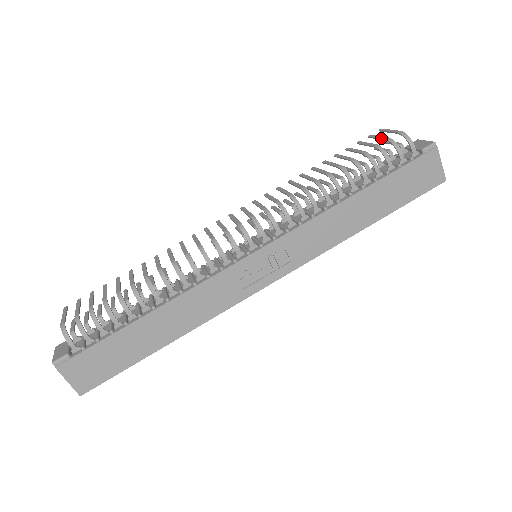
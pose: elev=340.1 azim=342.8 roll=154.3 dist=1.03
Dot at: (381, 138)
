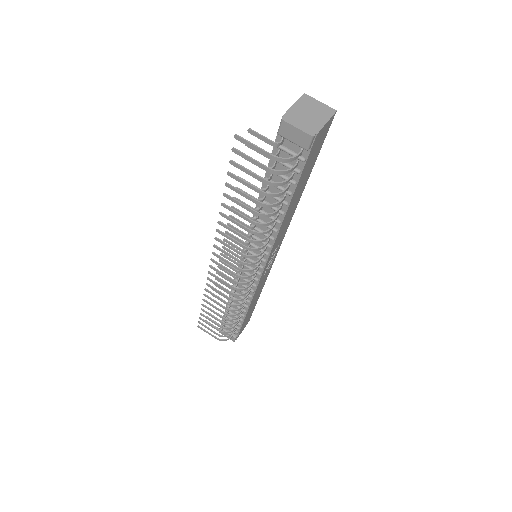
Dot at: occluded
